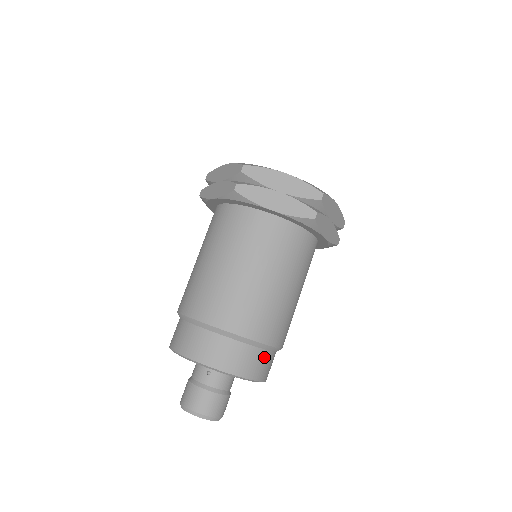
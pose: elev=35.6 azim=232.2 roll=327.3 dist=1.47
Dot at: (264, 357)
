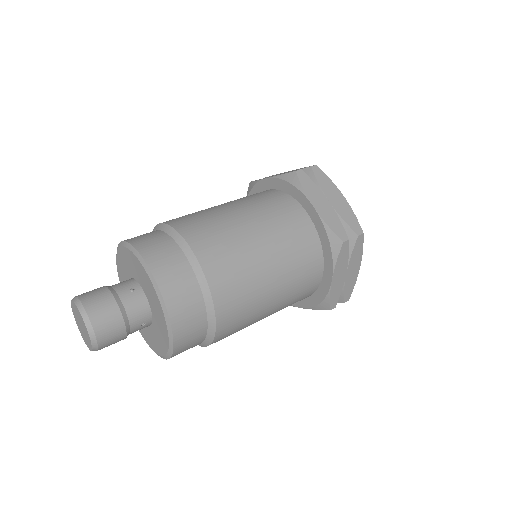
Dot at: (199, 317)
